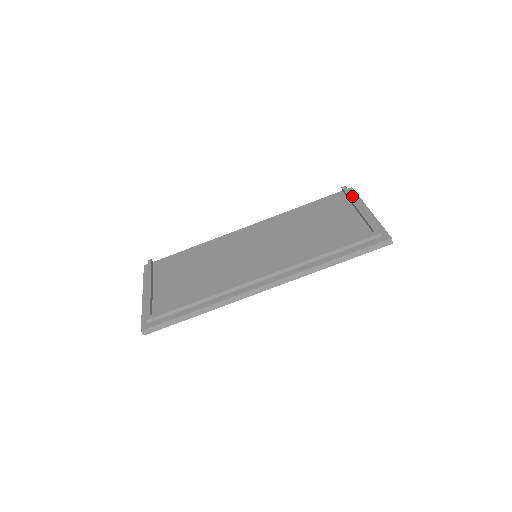
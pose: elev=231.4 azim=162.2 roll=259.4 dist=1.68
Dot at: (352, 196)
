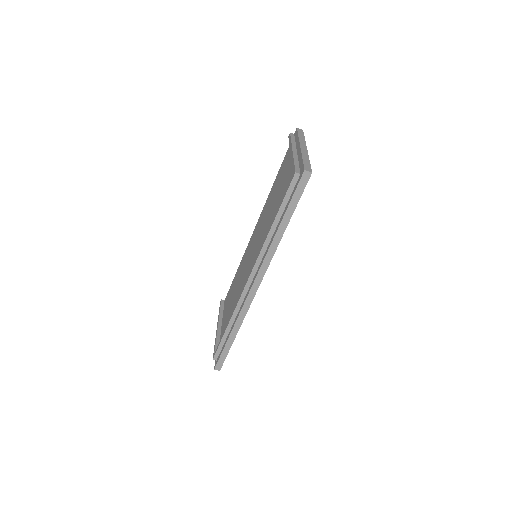
Dot at: (290, 142)
